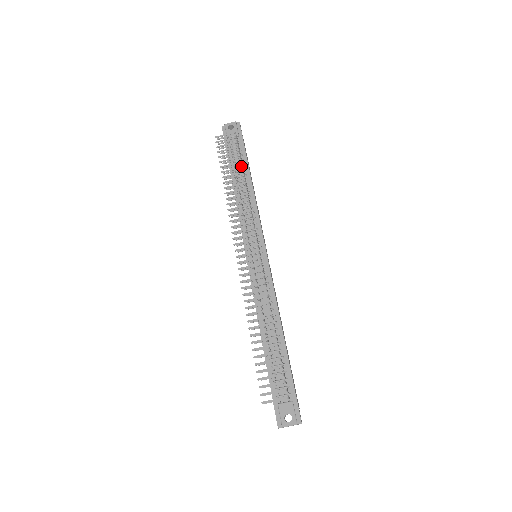
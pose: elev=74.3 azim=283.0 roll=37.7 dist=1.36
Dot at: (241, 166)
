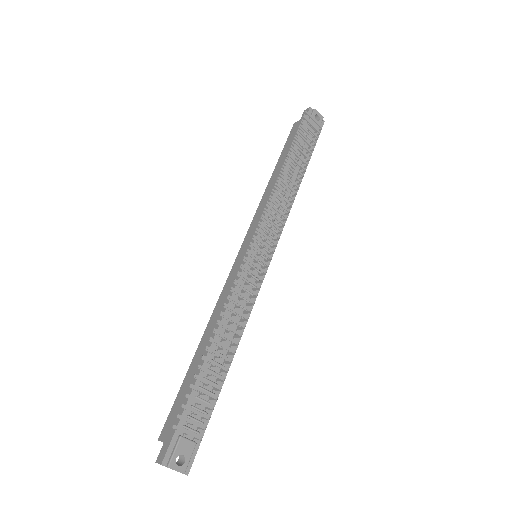
Dot at: occluded
